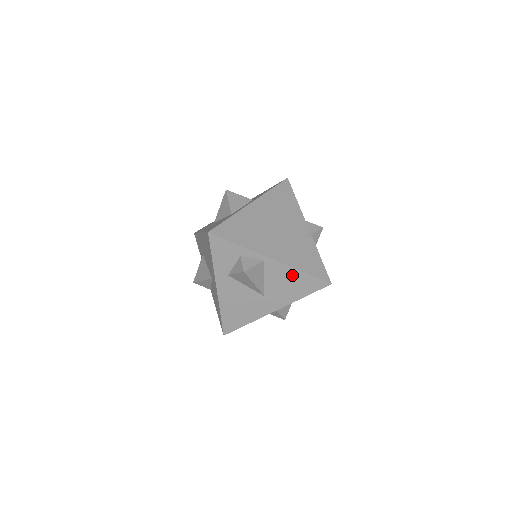
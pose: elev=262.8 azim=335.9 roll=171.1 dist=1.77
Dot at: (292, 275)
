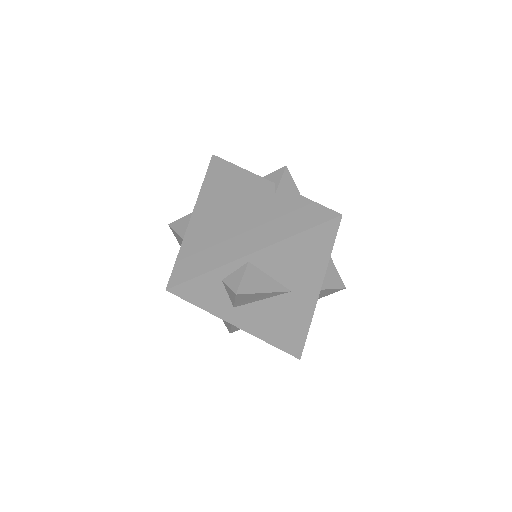
Dot at: (292, 247)
